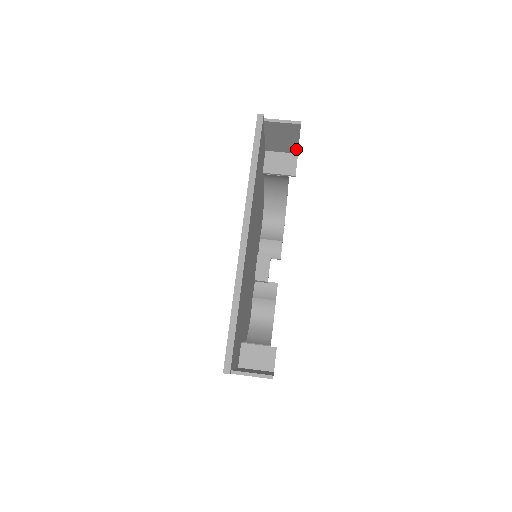
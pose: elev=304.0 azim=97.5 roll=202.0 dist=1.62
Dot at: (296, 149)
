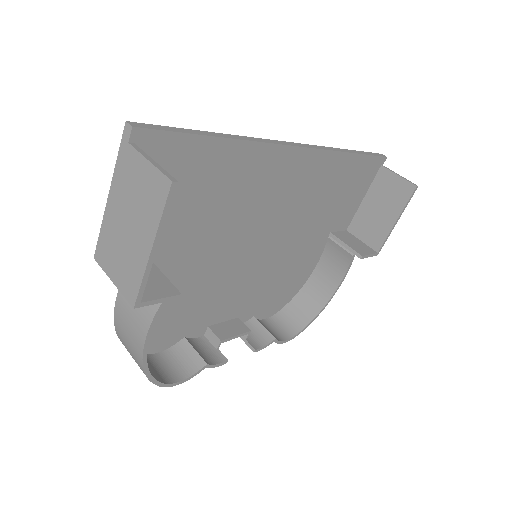
Dot at: (381, 241)
